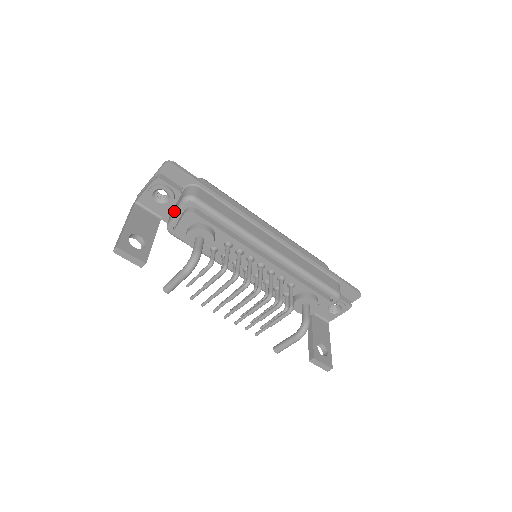
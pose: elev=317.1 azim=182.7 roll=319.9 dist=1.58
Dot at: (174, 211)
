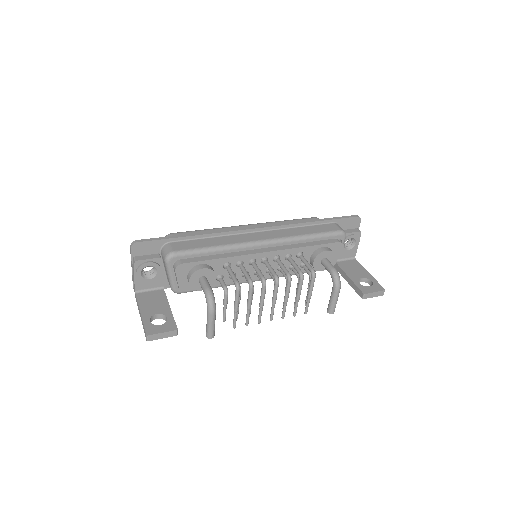
Dot at: (167, 275)
